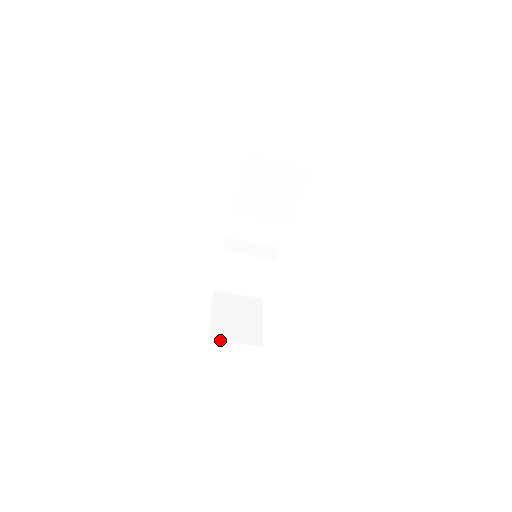
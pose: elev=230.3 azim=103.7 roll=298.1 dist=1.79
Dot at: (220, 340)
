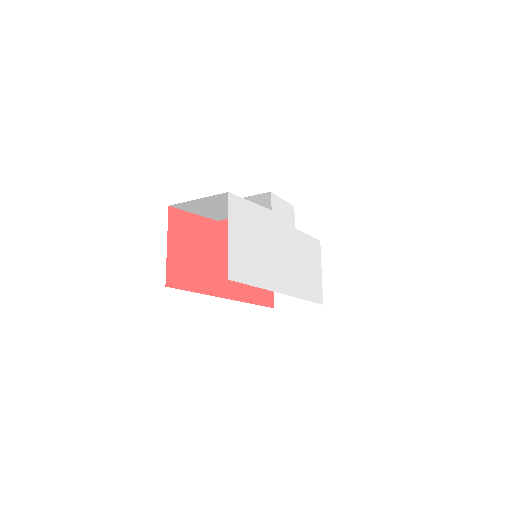
Dot at: (284, 307)
